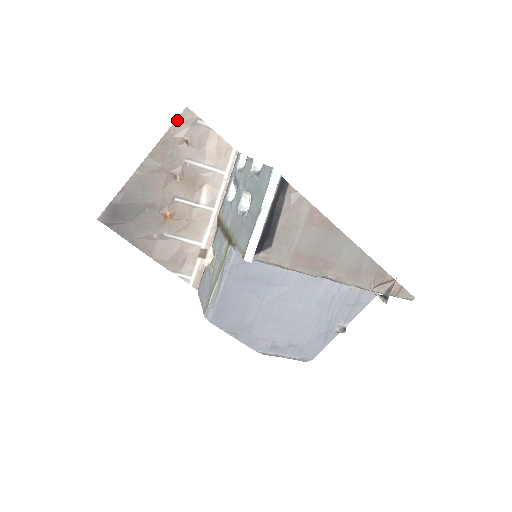
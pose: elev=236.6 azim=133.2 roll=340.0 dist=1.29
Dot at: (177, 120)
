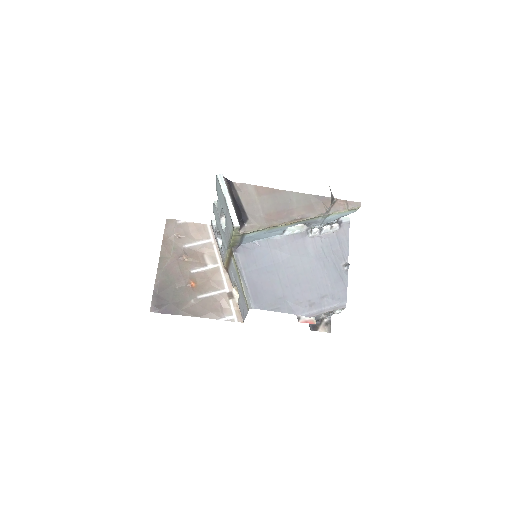
Dot at: (165, 228)
